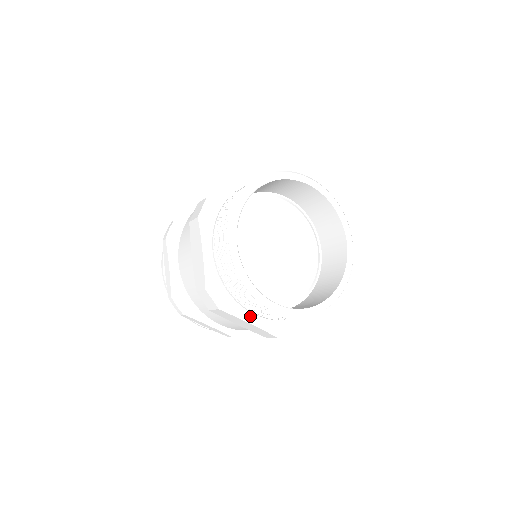
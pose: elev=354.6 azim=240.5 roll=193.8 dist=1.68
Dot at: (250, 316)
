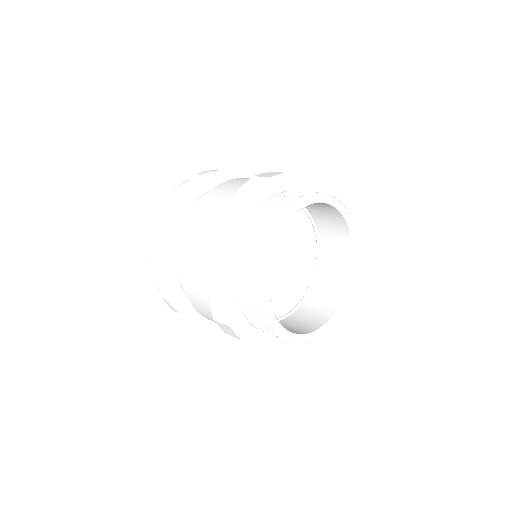
Dot at: (267, 336)
